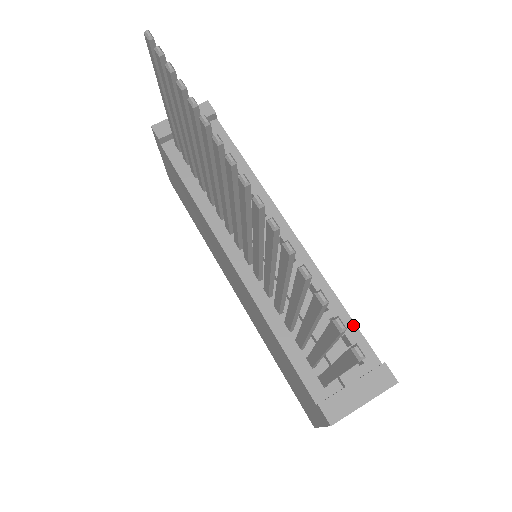
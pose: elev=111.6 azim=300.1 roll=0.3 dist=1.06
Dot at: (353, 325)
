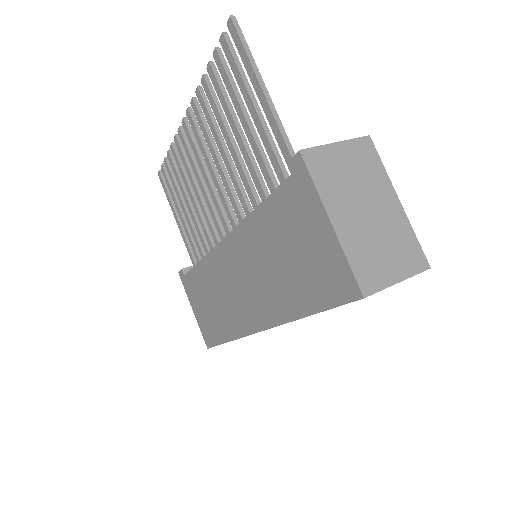
Dot at: occluded
